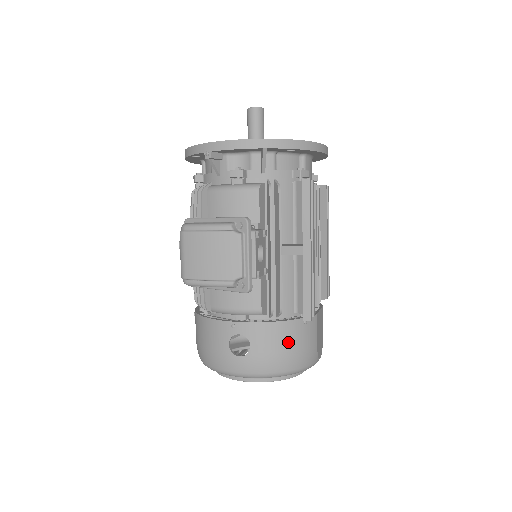
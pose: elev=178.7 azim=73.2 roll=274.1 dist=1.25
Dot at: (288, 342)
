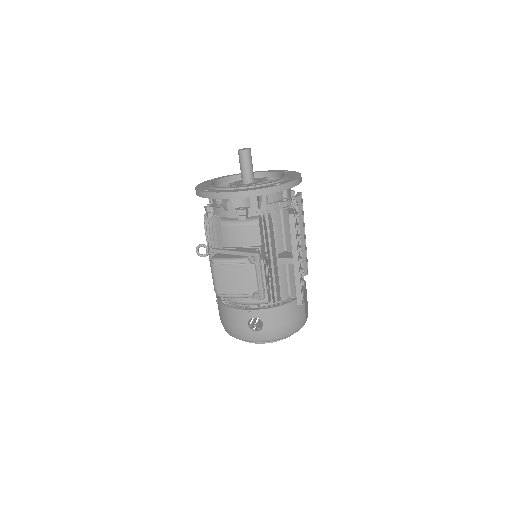
Dot at: (287, 317)
